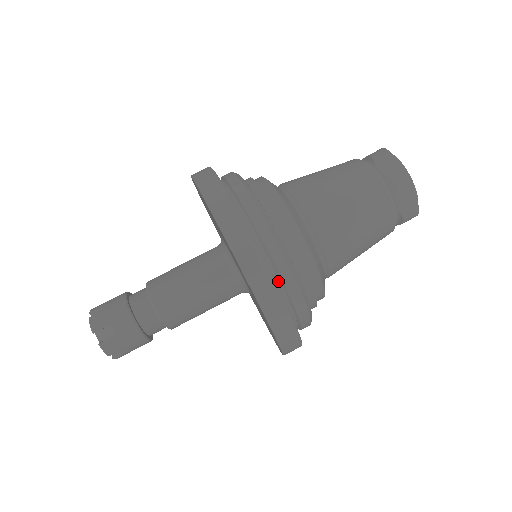
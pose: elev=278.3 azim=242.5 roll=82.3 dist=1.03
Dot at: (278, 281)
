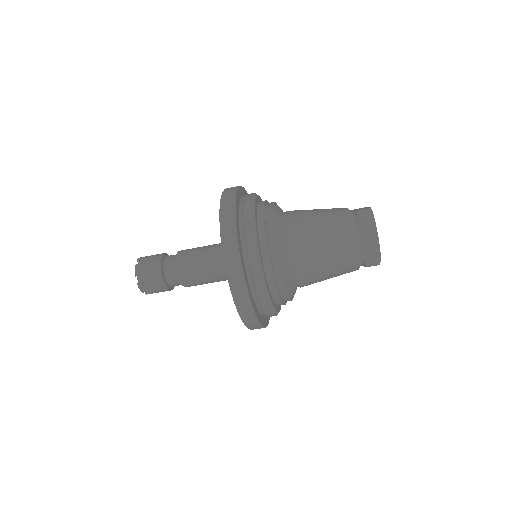
Dot at: (253, 288)
